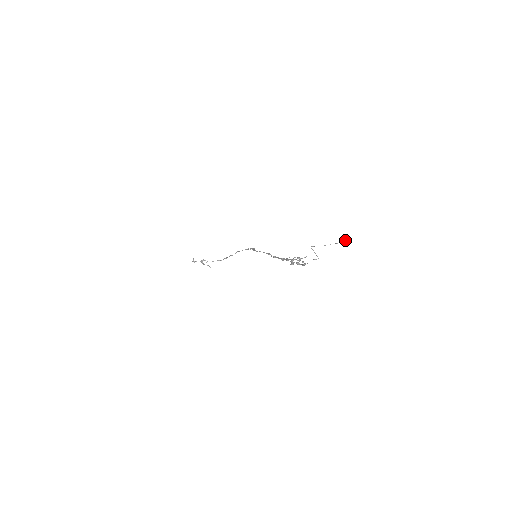
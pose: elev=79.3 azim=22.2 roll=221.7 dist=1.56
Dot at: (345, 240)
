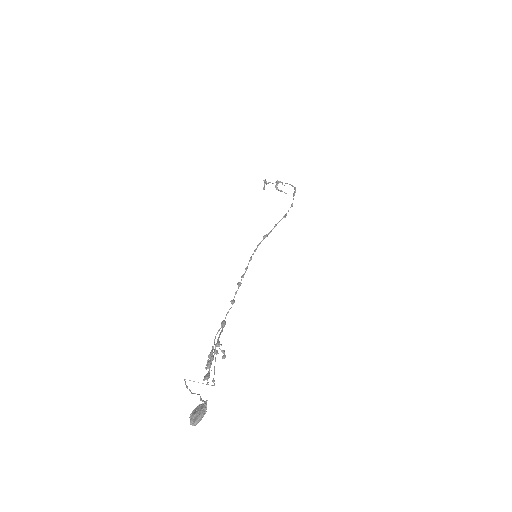
Dot at: (190, 421)
